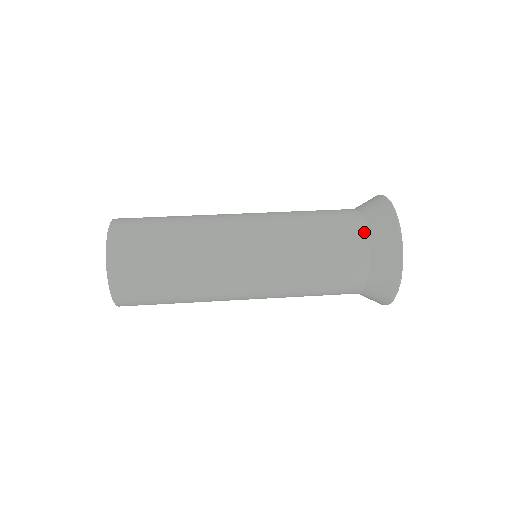
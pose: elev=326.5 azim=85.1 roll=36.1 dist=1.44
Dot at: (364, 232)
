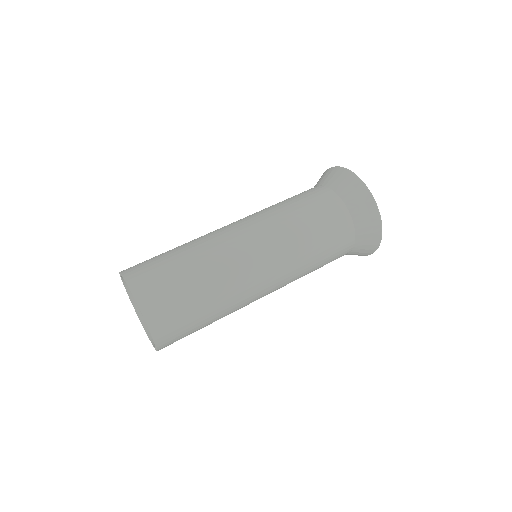
Dot at: (350, 221)
